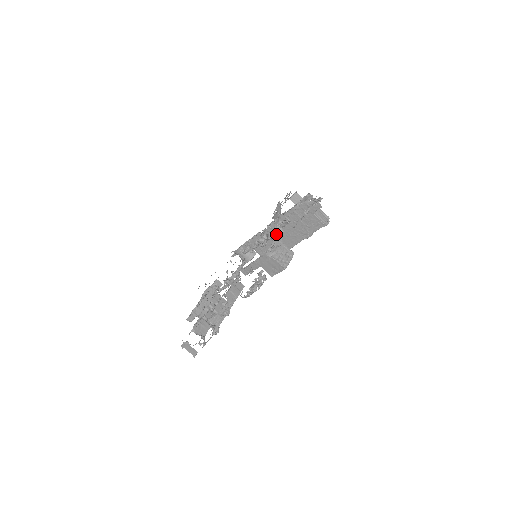
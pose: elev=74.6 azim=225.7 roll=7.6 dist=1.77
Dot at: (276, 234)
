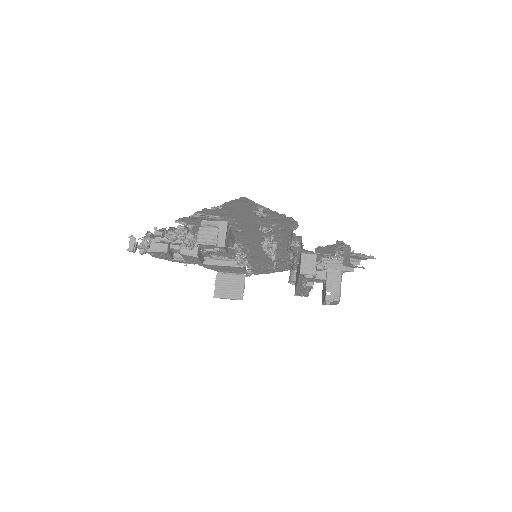
Dot at: (268, 245)
